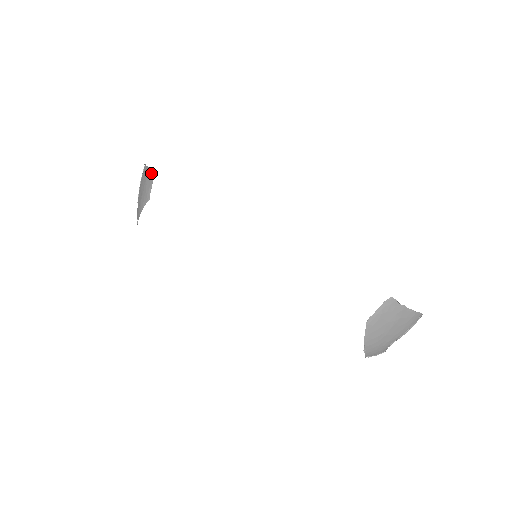
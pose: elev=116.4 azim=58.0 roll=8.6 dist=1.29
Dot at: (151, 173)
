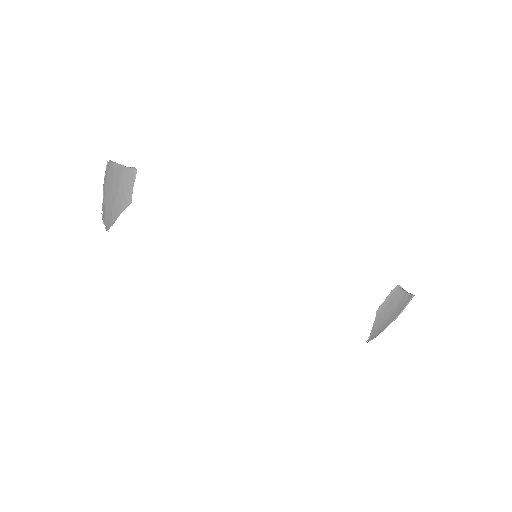
Dot at: (129, 172)
